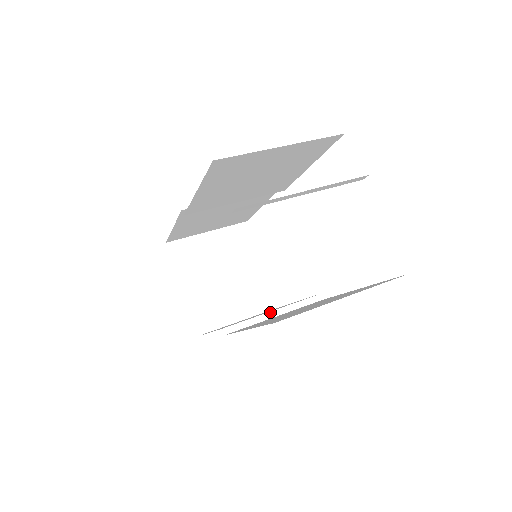
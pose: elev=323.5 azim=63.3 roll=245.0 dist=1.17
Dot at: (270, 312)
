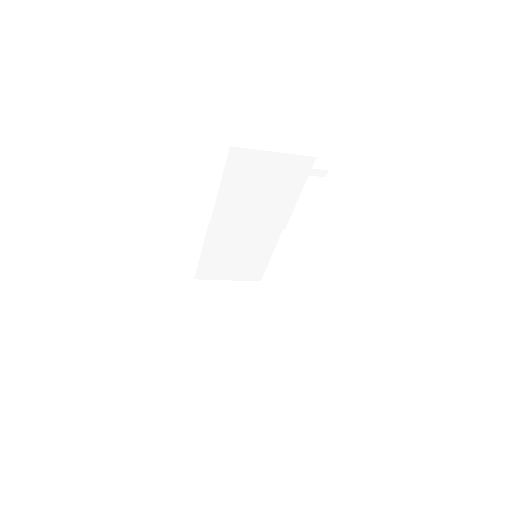
Dot at: (260, 291)
